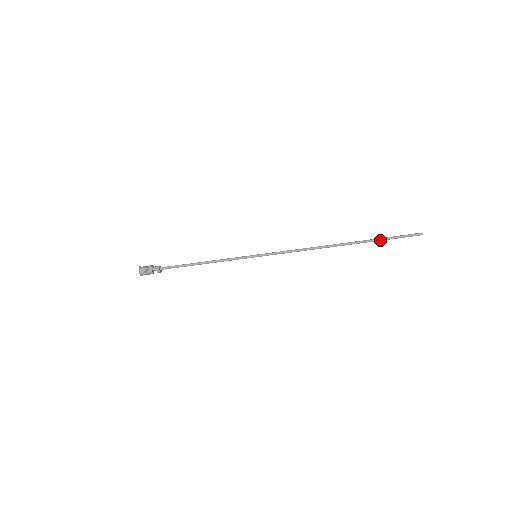
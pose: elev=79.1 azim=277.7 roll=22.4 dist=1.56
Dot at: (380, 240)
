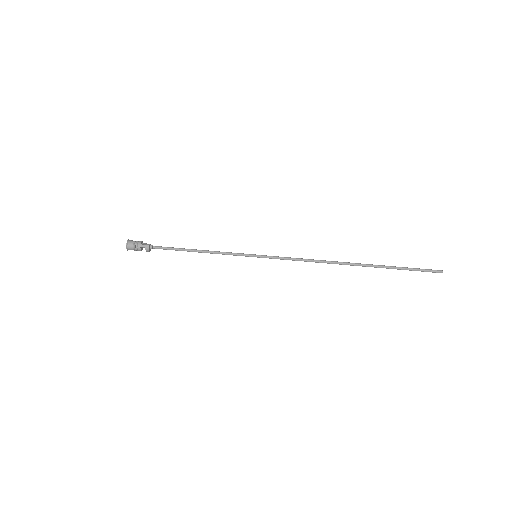
Dot at: (394, 268)
